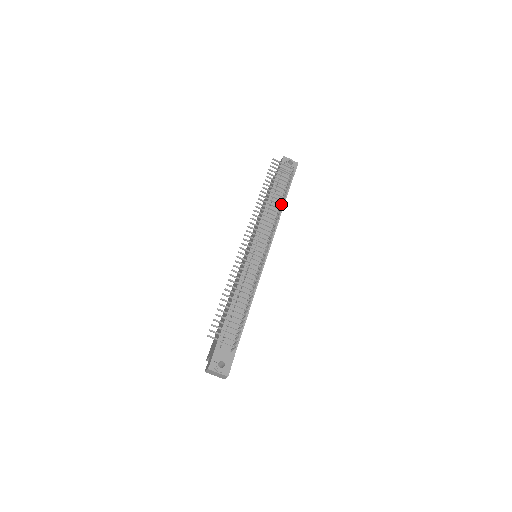
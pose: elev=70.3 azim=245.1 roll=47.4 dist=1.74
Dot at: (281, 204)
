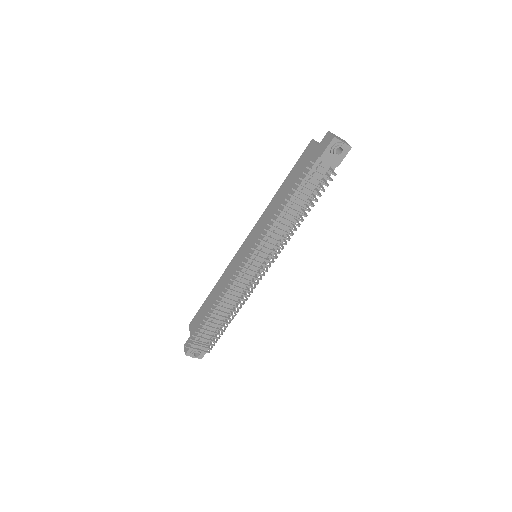
Dot at: (299, 225)
